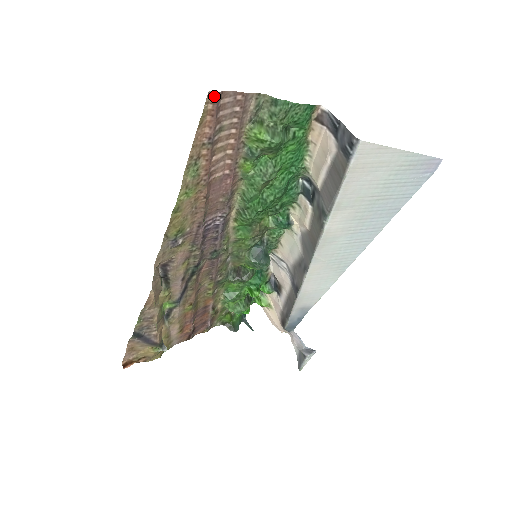
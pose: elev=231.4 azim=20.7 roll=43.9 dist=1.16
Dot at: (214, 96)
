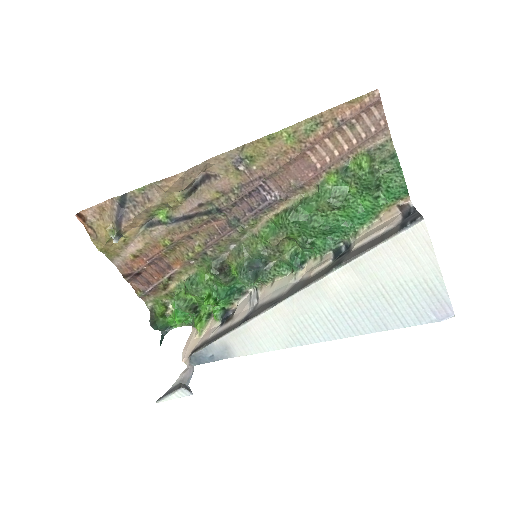
Dot at: (376, 97)
